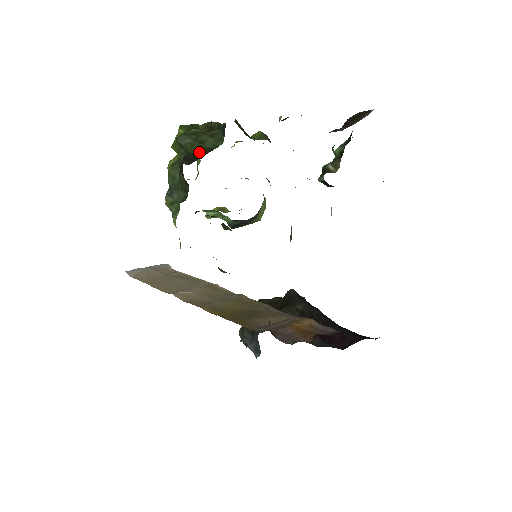
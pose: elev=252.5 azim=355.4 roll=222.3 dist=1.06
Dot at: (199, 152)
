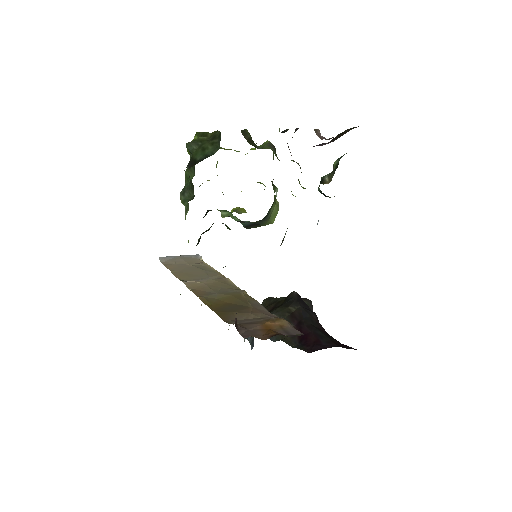
Dot at: (199, 158)
